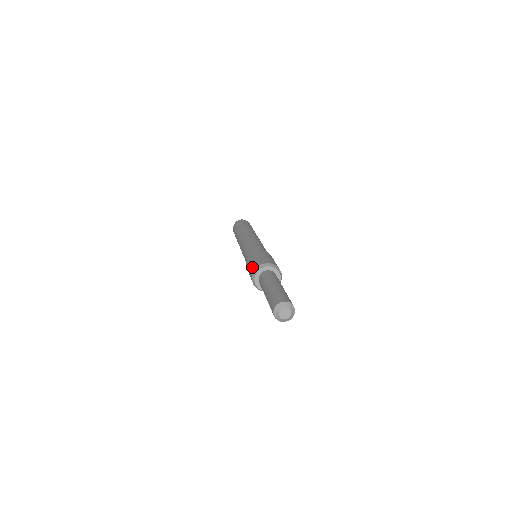
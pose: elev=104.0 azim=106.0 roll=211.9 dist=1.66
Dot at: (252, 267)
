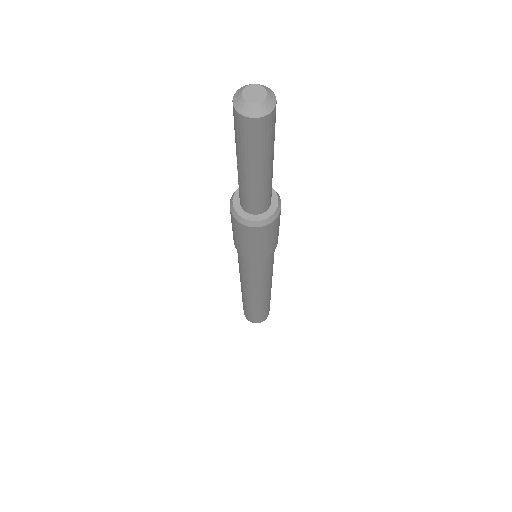
Dot at: occluded
